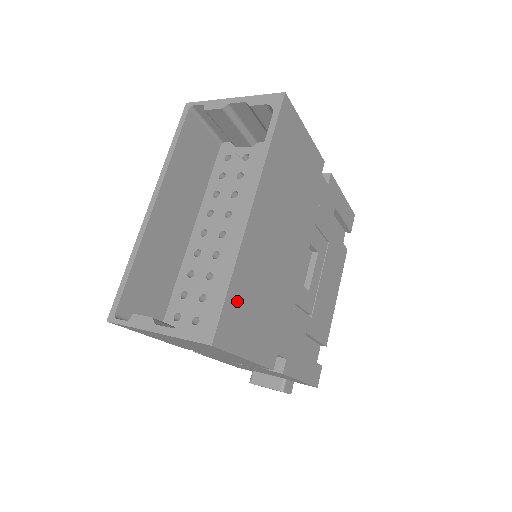
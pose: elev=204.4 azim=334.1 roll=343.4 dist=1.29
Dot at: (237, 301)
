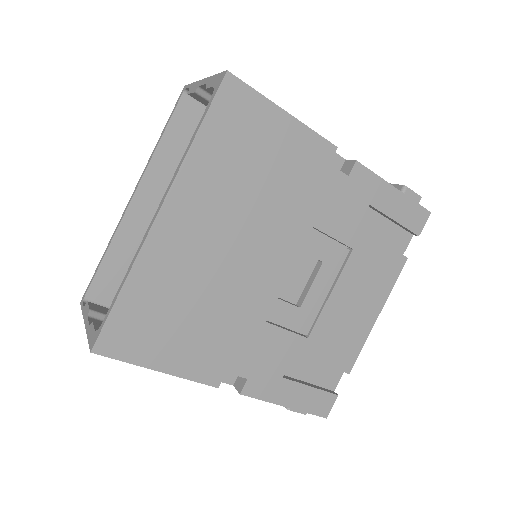
Dot at: (136, 311)
